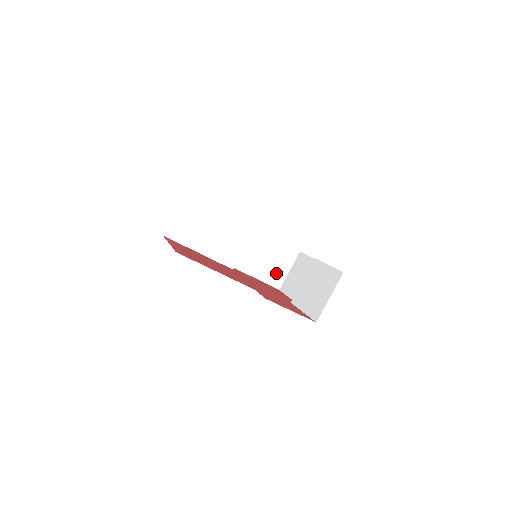
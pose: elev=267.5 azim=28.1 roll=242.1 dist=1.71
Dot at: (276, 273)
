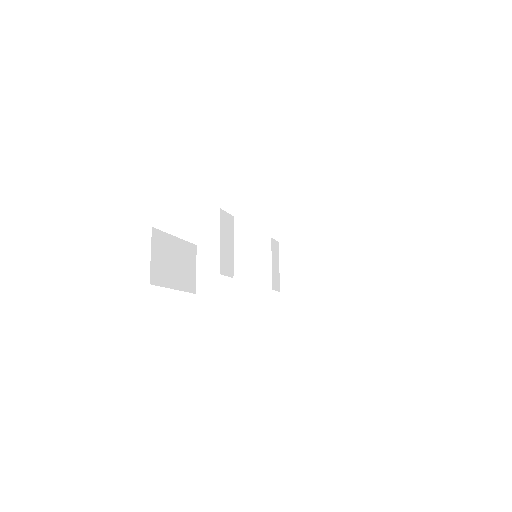
Dot at: (337, 272)
